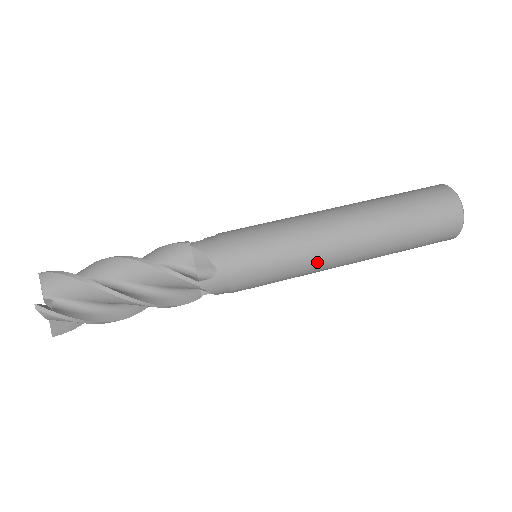
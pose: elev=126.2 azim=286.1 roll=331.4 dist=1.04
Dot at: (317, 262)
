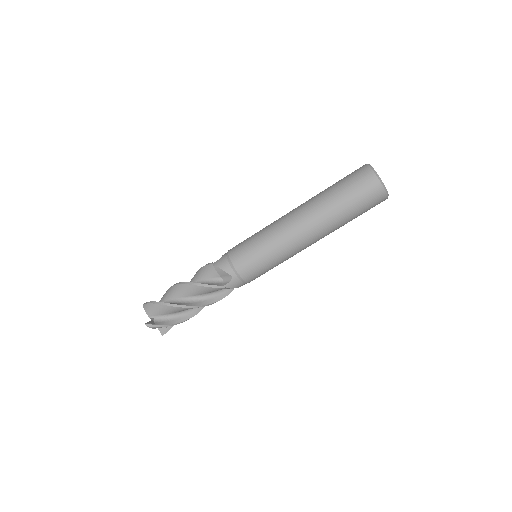
Dot at: (291, 251)
